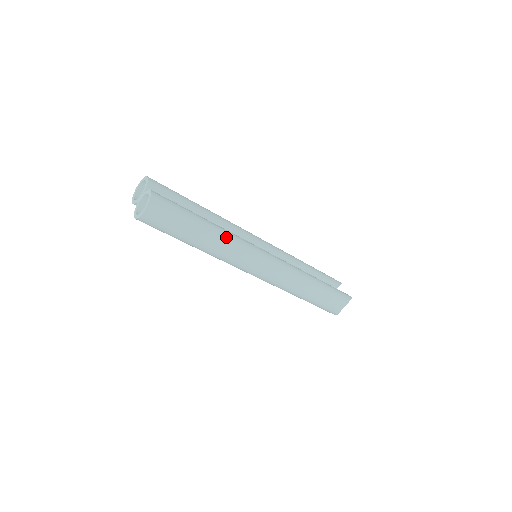
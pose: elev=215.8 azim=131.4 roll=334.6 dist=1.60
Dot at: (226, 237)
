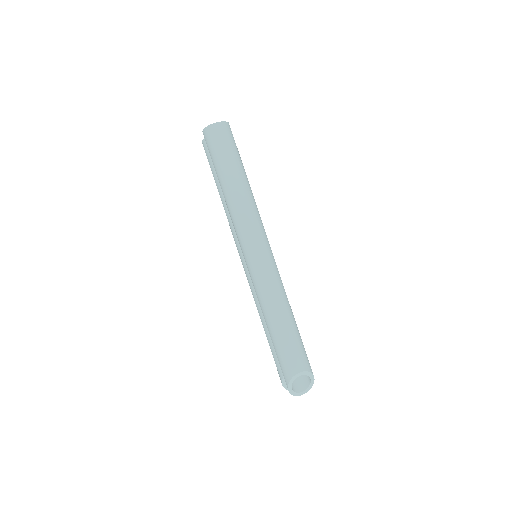
Dot at: (253, 198)
